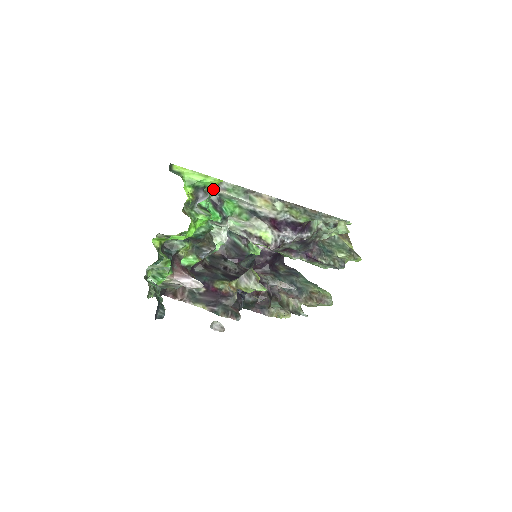
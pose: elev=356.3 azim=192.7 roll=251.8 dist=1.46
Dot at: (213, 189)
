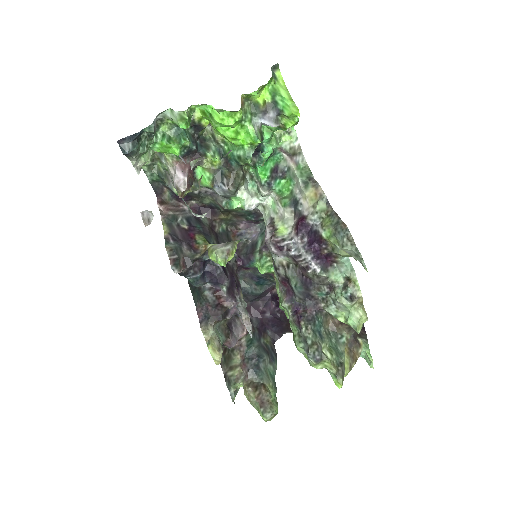
Dot at: occluded
